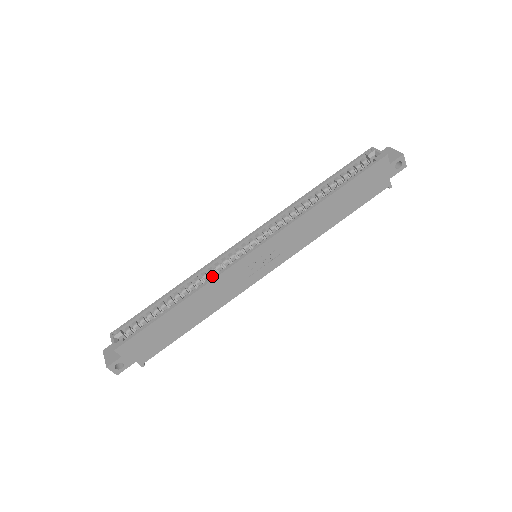
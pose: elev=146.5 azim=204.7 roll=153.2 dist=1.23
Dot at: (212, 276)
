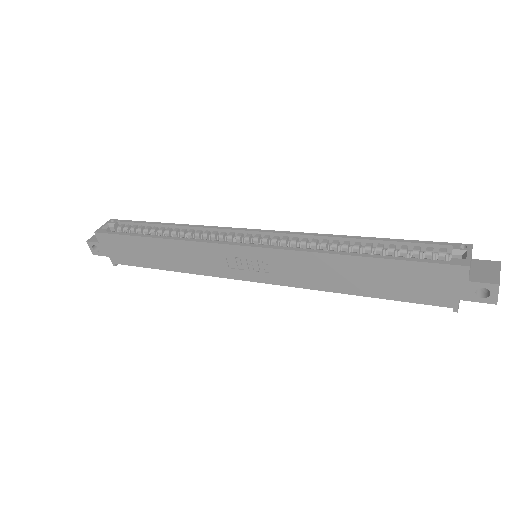
Dot at: occluded
